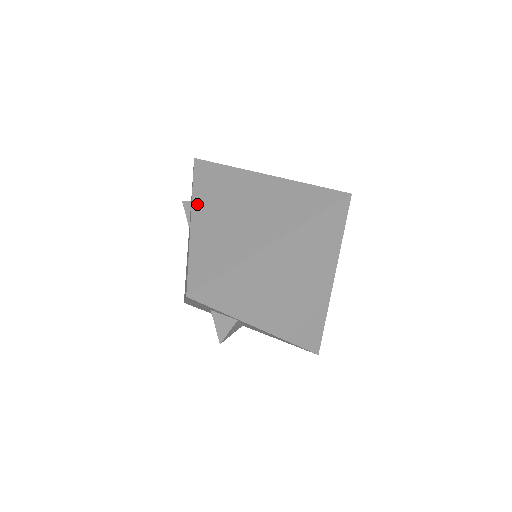
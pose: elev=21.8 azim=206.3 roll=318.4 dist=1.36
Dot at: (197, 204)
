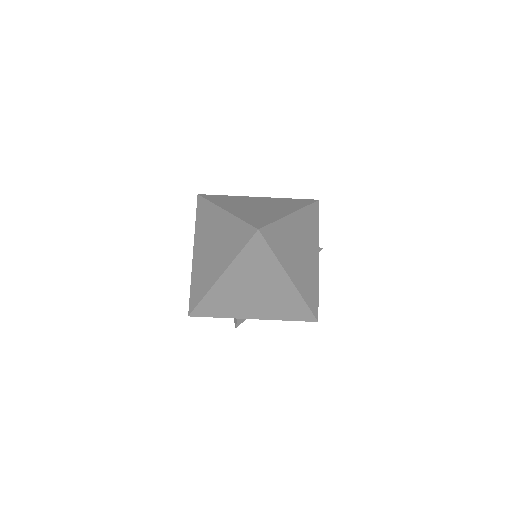
Dot at: (196, 240)
